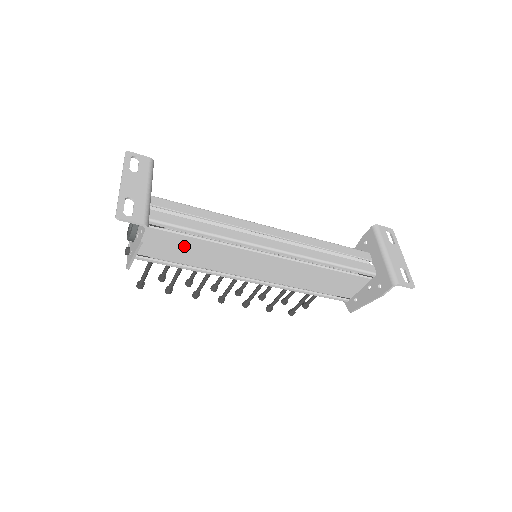
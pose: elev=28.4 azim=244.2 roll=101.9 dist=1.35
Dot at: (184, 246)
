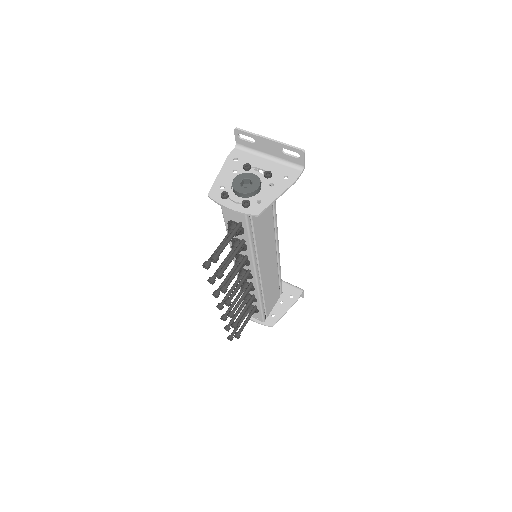
Dot at: (266, 215)
